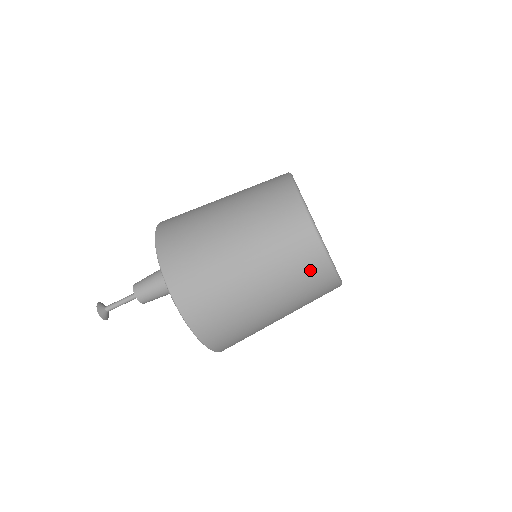
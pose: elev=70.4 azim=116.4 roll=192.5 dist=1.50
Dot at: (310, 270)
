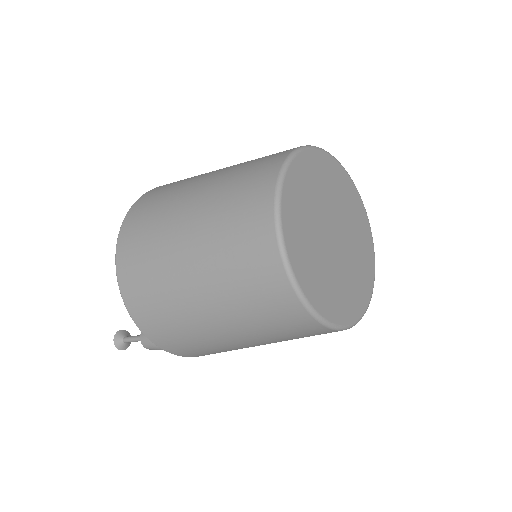
Dot at: occluded
